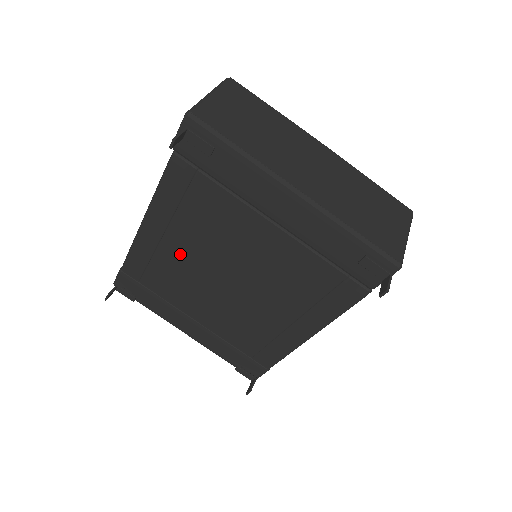
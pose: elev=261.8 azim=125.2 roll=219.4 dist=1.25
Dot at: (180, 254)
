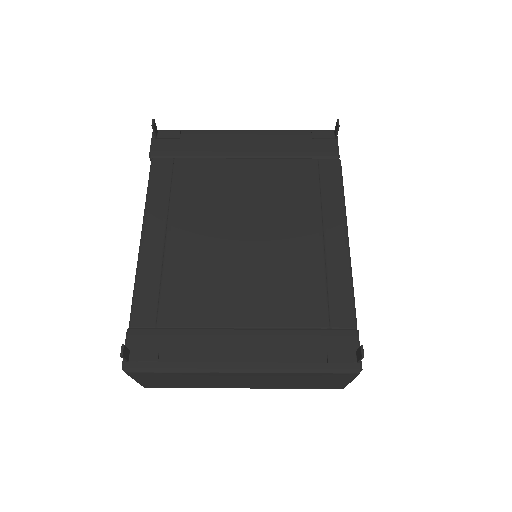
Dot at: (189, 243)
